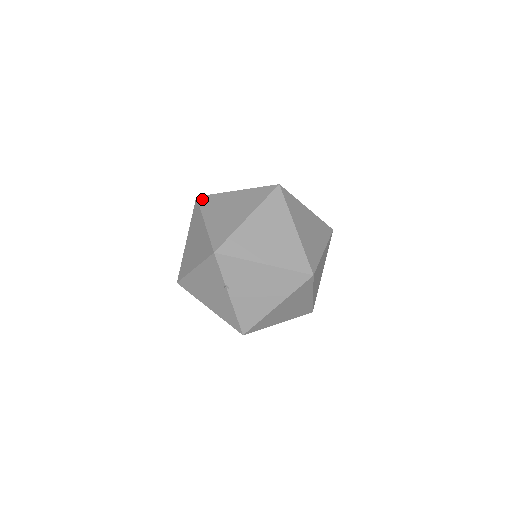
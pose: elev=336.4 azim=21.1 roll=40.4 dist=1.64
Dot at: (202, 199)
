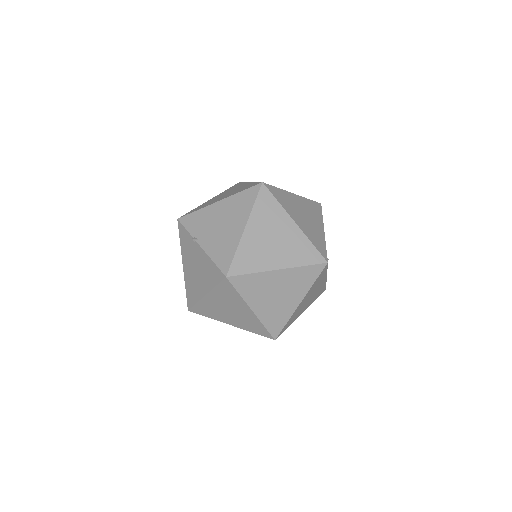
Dot at: occluded
